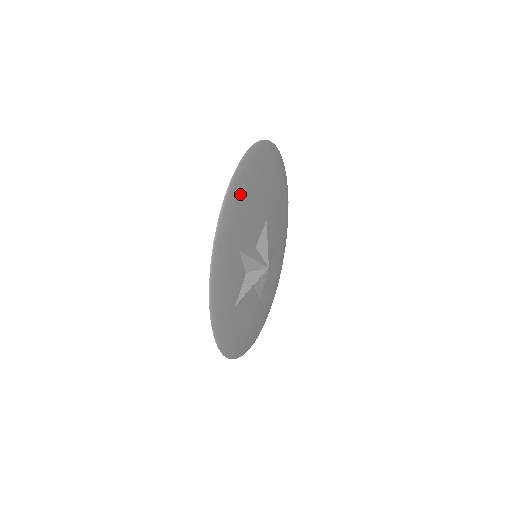
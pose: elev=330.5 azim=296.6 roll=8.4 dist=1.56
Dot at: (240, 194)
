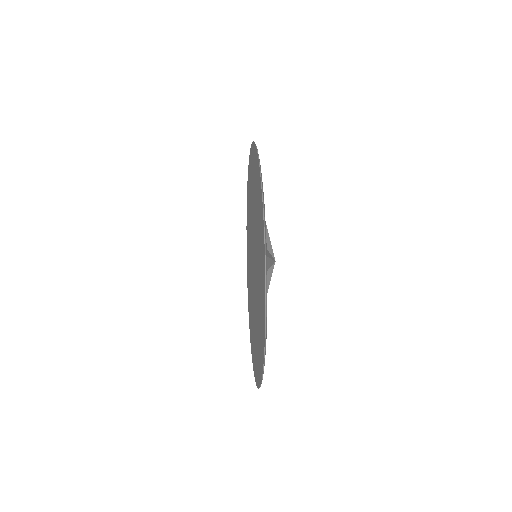
Dot at: occluded
